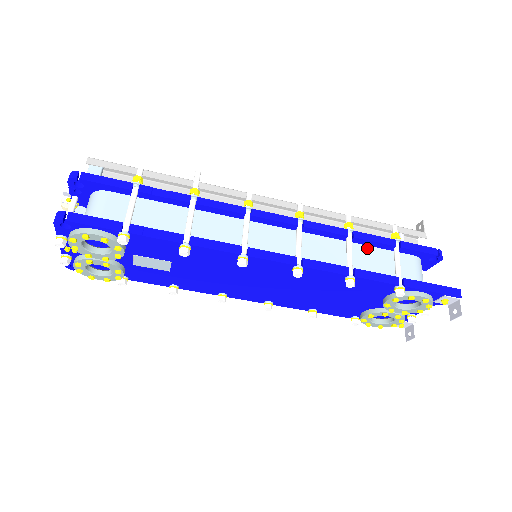
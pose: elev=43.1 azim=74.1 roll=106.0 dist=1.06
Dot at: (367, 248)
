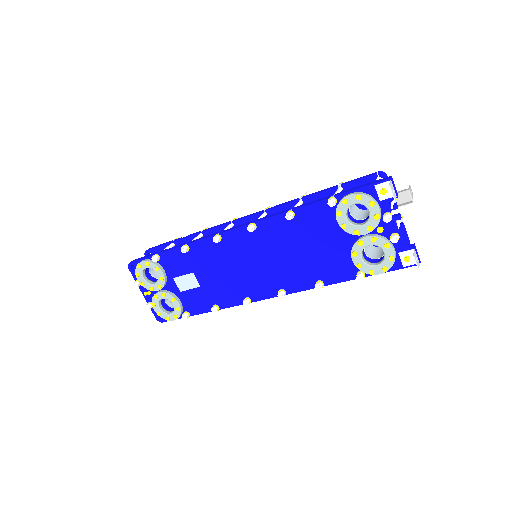
Dot at: occluded
